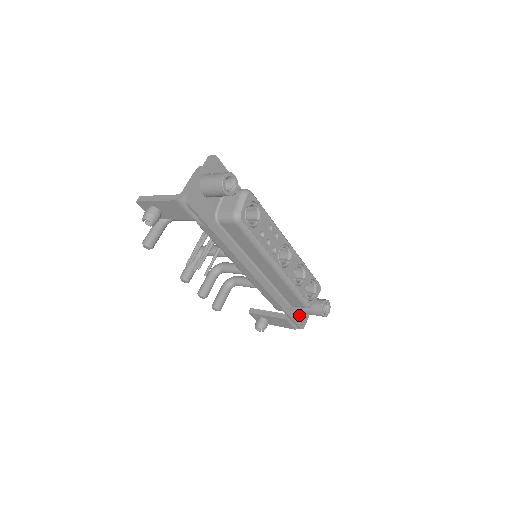
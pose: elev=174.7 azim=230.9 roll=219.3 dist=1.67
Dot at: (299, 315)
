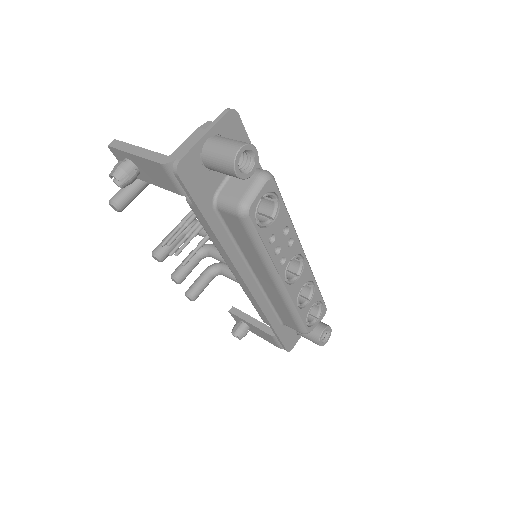
Dot at: (290, 335)
